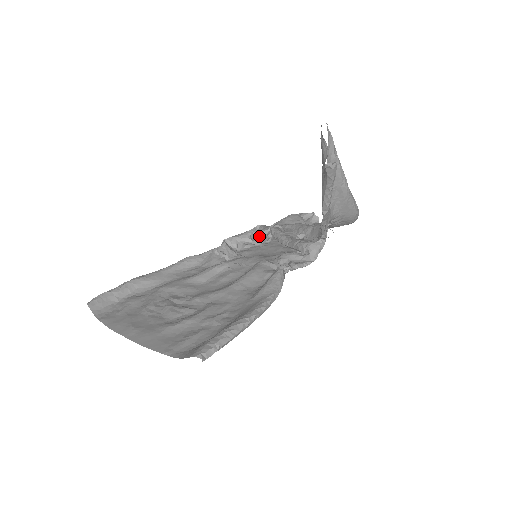
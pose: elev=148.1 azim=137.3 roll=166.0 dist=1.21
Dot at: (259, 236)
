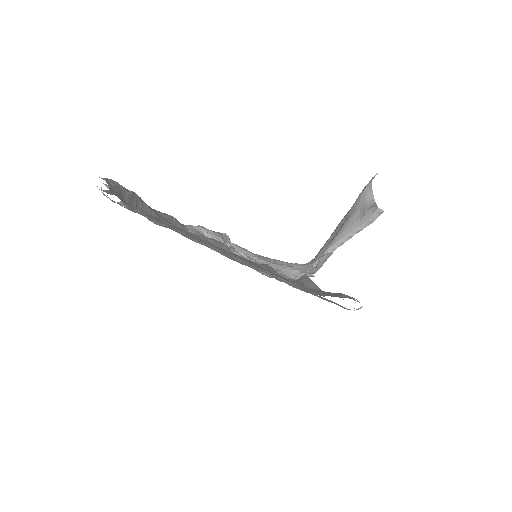
Dot at: occluded
